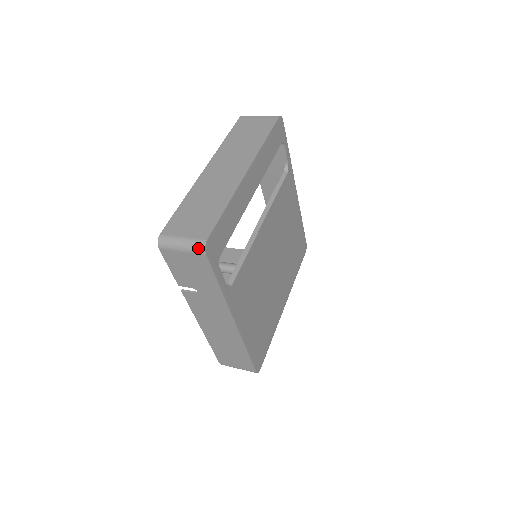
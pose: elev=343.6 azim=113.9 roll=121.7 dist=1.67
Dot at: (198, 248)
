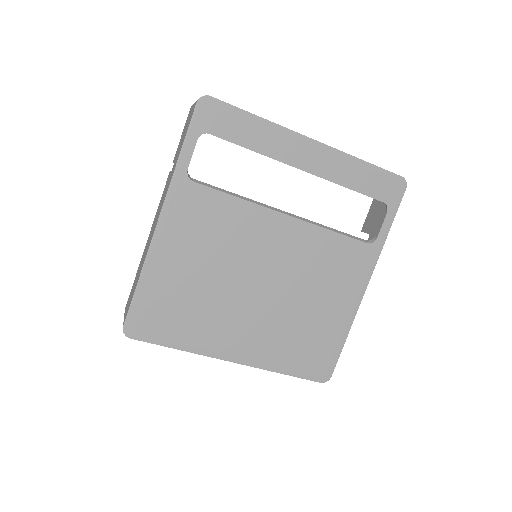
Dot at: occluded
